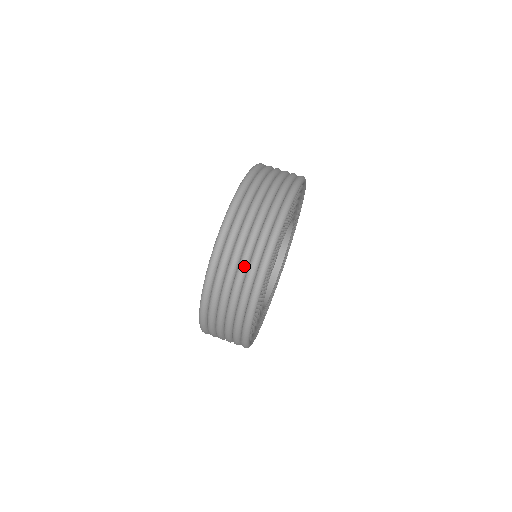
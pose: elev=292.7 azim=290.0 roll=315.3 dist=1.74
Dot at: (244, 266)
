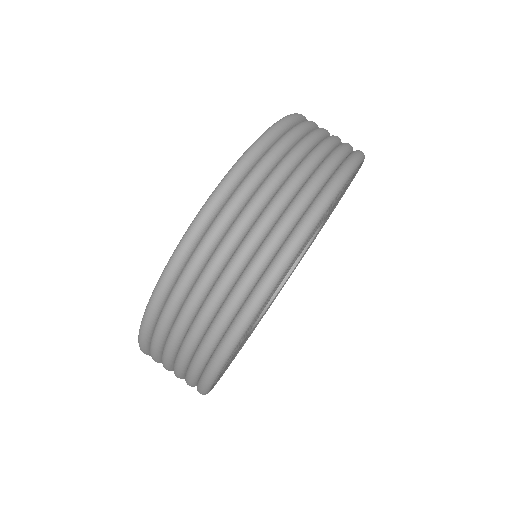
Dot at: (181, 366)
